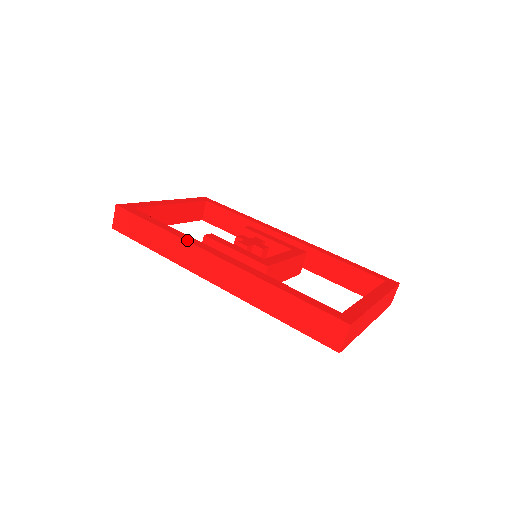
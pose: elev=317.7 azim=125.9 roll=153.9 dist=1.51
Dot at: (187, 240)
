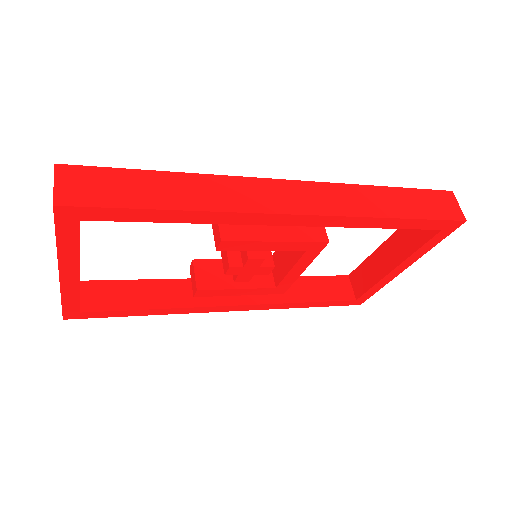
Dot at: (233, 177)
